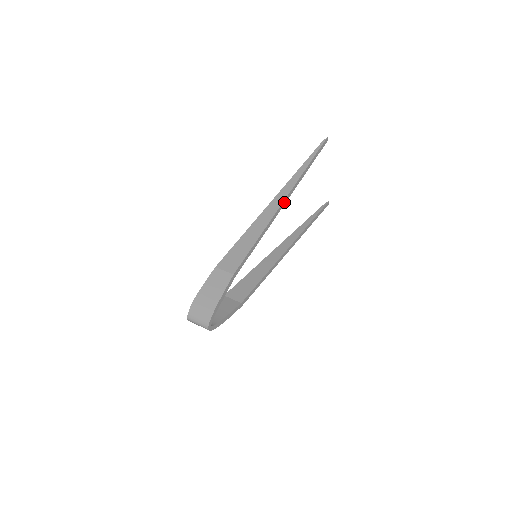
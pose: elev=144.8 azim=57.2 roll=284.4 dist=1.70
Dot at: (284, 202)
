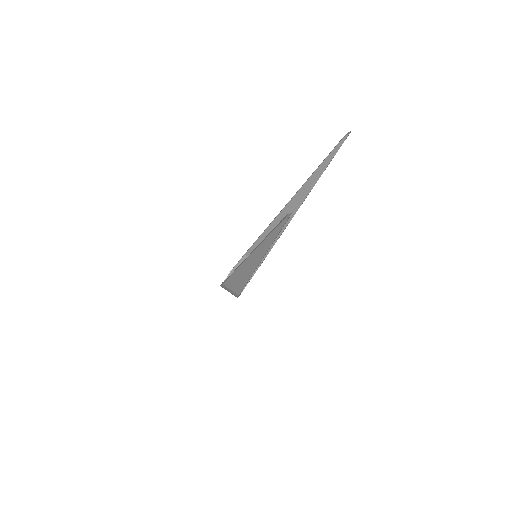
Dot at: (258, 265)
